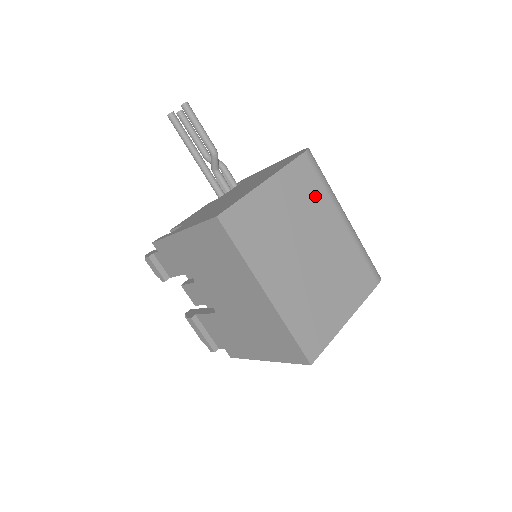
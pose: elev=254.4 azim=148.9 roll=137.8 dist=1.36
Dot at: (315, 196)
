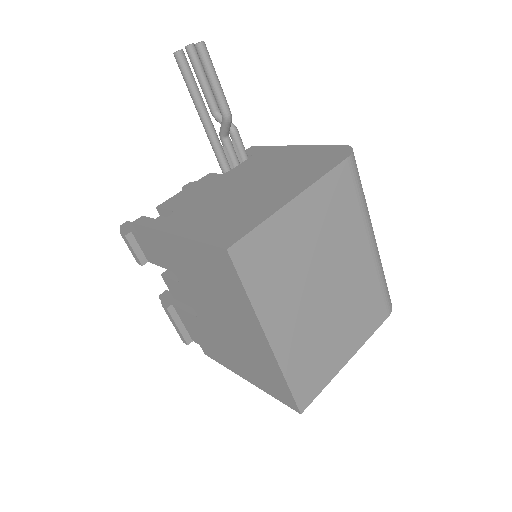
Dot at: (347, 215)
